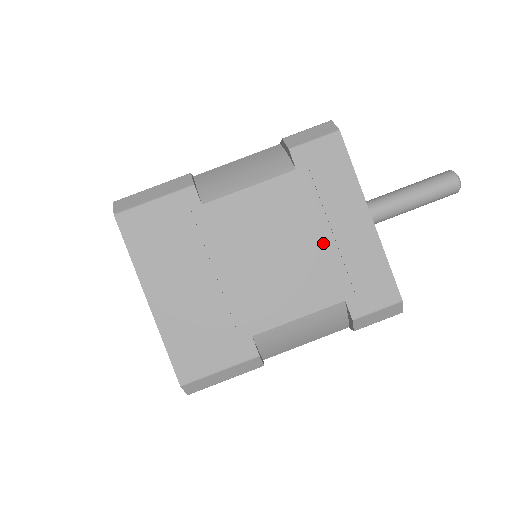
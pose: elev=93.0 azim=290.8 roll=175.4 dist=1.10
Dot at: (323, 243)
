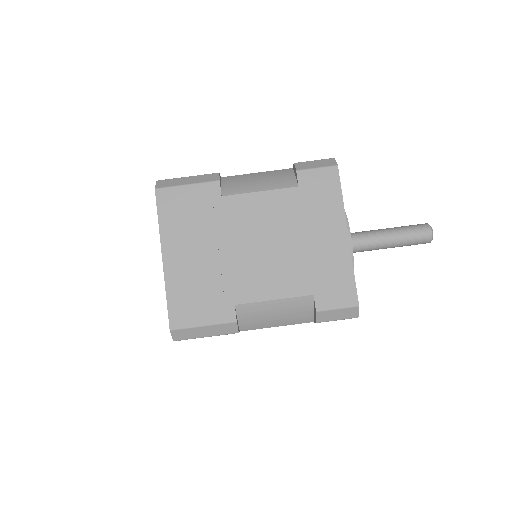
Dot at: (306, 246)
